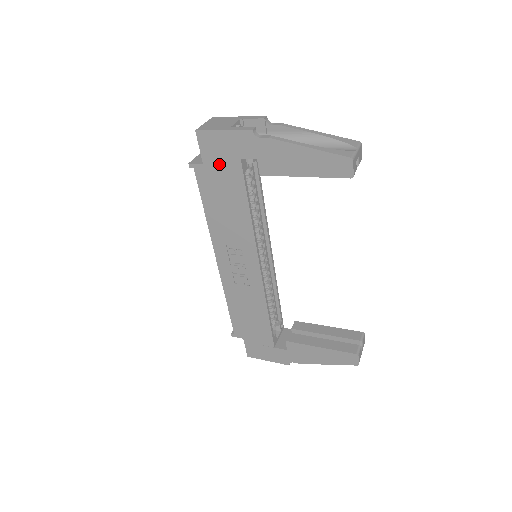
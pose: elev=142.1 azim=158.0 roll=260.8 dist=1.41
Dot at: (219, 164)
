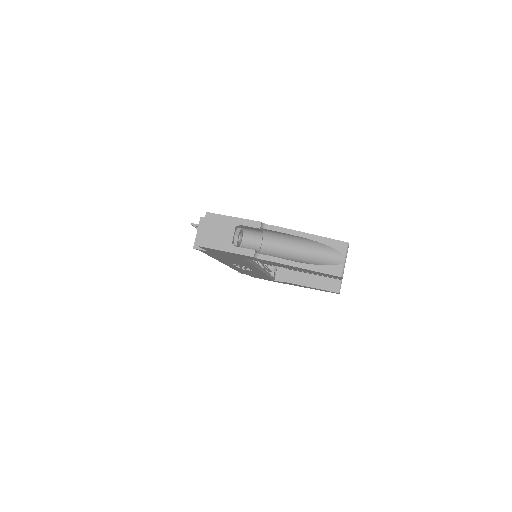
Dot at: (223, 254)
